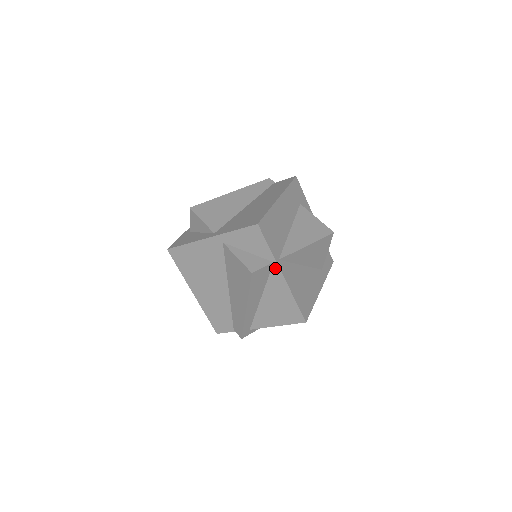
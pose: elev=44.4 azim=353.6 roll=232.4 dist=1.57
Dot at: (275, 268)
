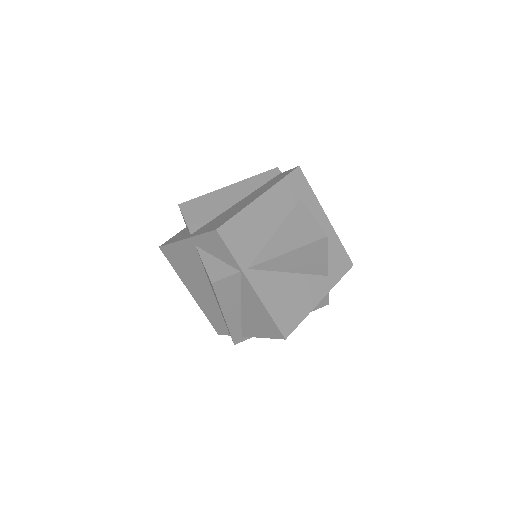
Dot at: (243, 278)
